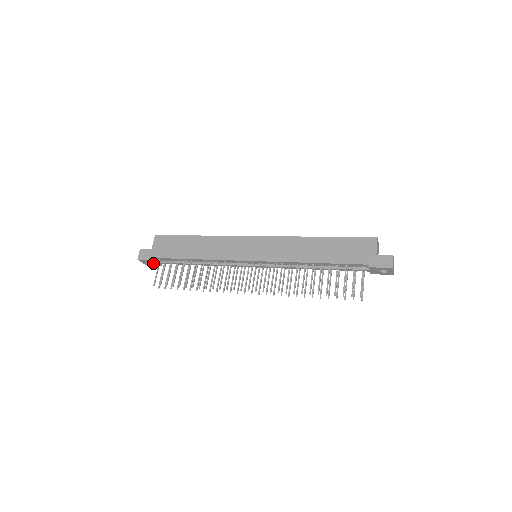
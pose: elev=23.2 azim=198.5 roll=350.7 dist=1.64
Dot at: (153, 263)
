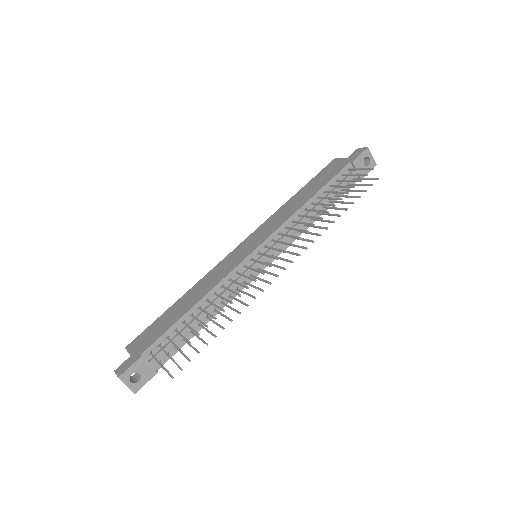
Dot at: (143, 372)
